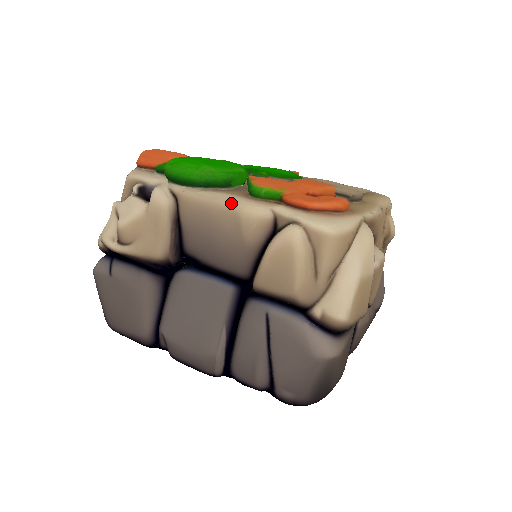
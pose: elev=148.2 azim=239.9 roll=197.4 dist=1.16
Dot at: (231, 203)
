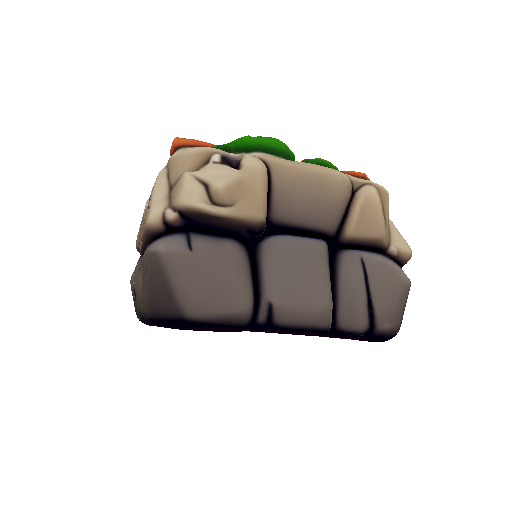
Dot at: (322, 168)
